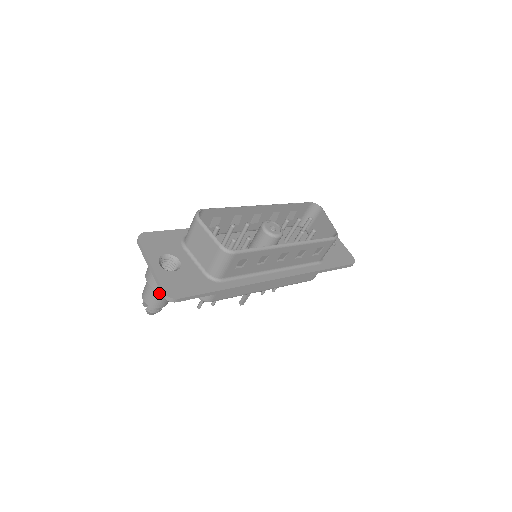
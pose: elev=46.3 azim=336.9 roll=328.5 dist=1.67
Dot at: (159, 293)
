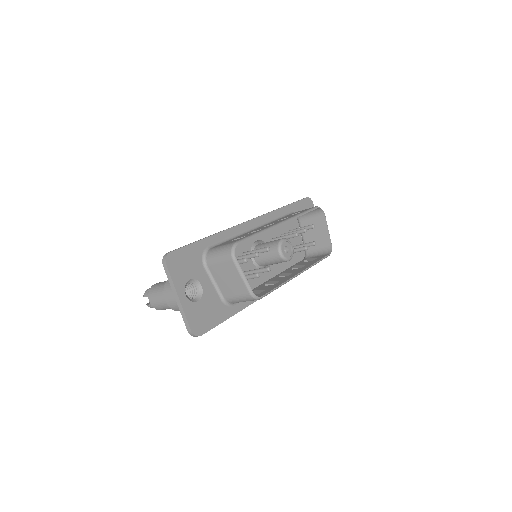
Dot at: occluded
